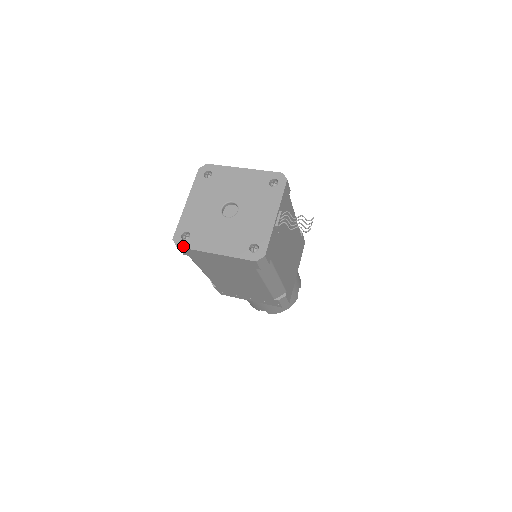
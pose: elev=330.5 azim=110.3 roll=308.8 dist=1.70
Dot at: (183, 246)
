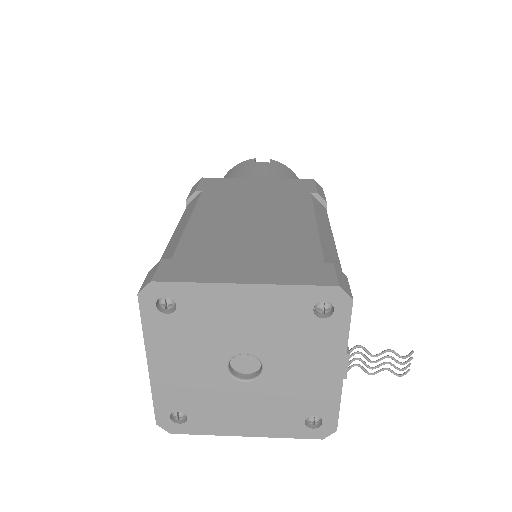
Dot at: (182, 432)
